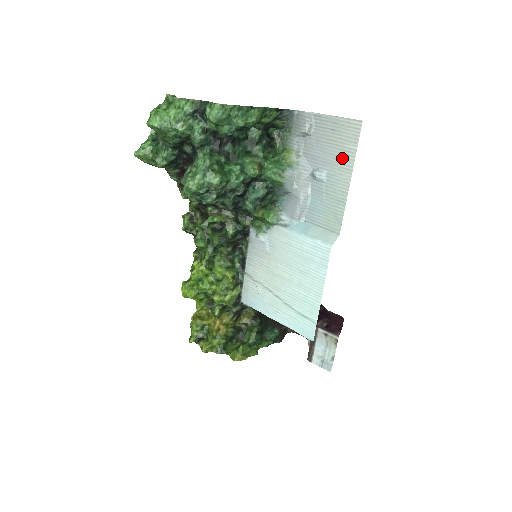
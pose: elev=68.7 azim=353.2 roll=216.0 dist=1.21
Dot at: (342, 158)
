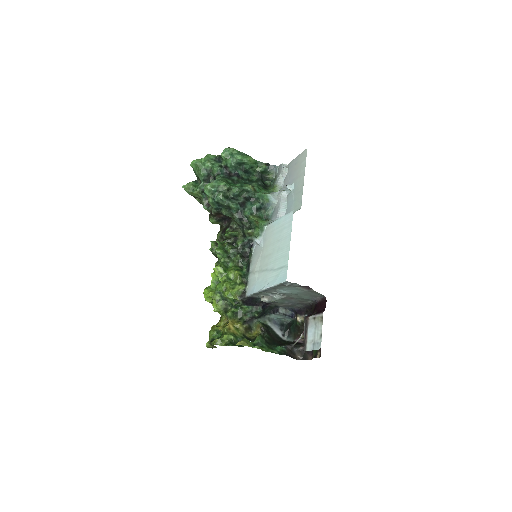
Dot at: (300, 171)
